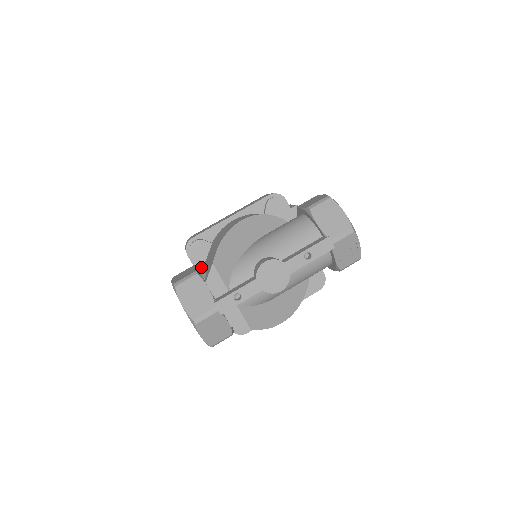
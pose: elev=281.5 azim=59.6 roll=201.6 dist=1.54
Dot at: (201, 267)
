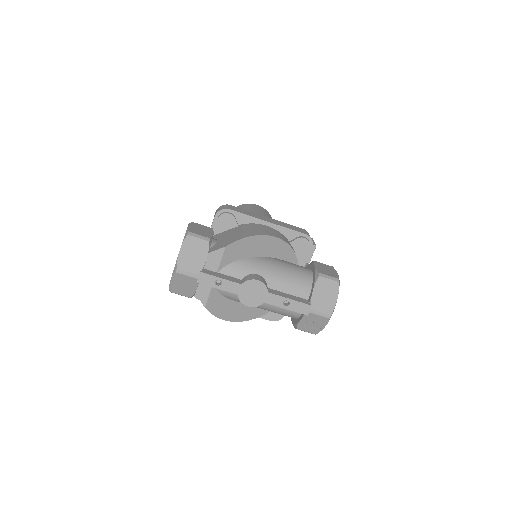
Dot at: (215, 233)
